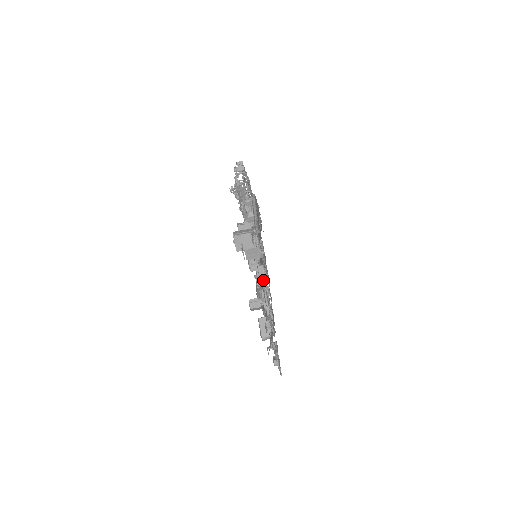
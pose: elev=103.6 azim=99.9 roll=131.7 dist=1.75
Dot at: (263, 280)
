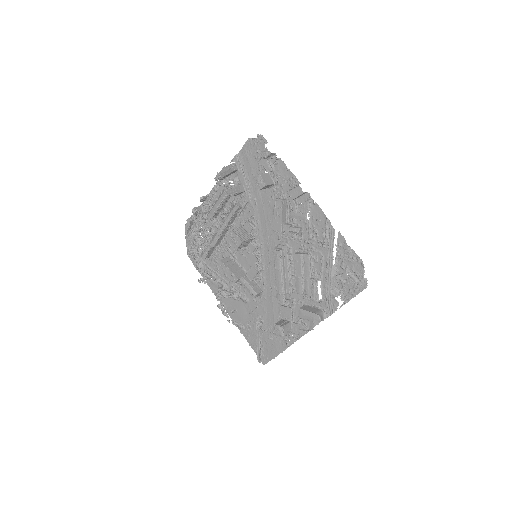
Dot at: (284, 221)
